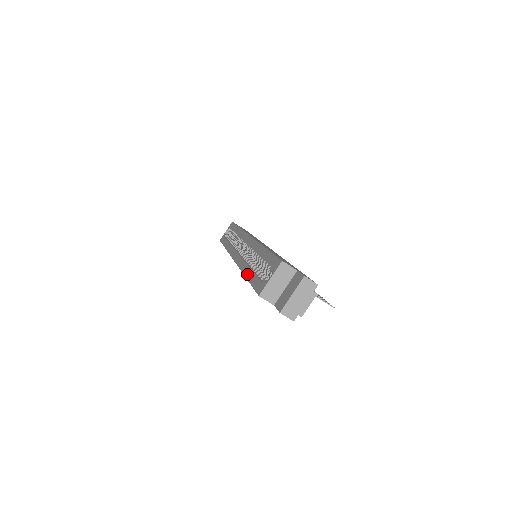
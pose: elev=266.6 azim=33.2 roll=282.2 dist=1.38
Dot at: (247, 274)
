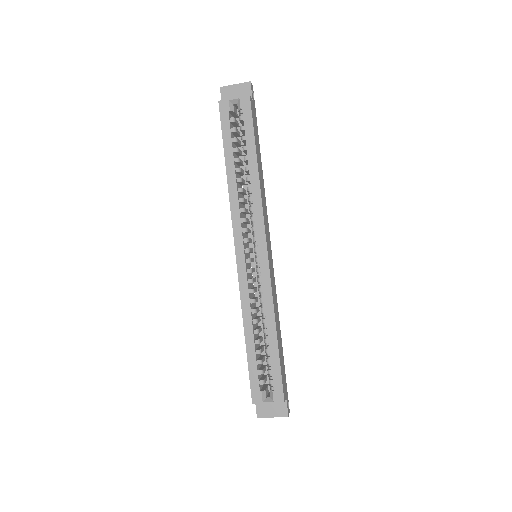
Dot at: (248, 339)
